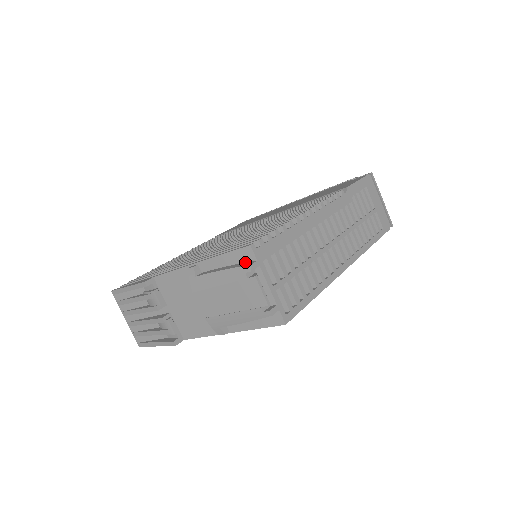
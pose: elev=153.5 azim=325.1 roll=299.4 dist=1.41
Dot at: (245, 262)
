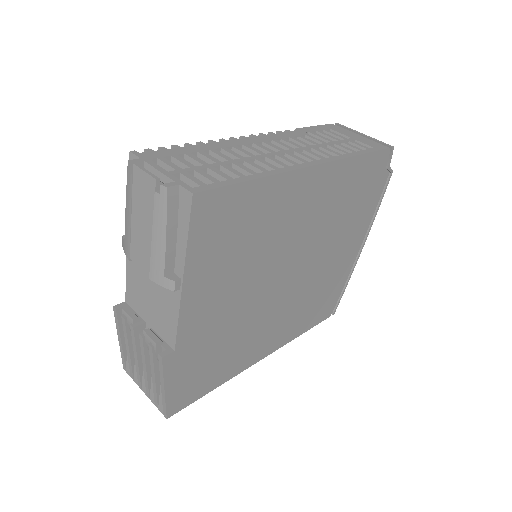
Dot at: occluded
